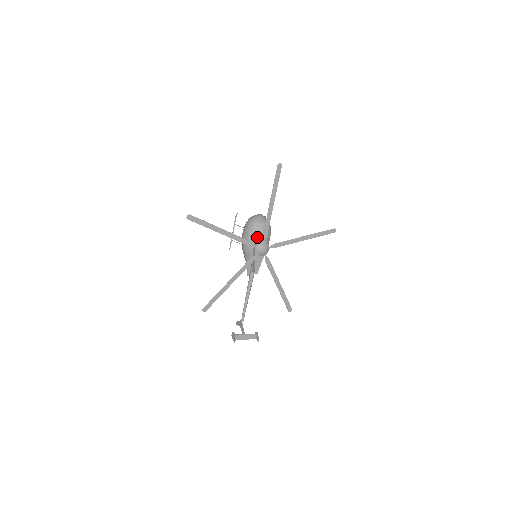
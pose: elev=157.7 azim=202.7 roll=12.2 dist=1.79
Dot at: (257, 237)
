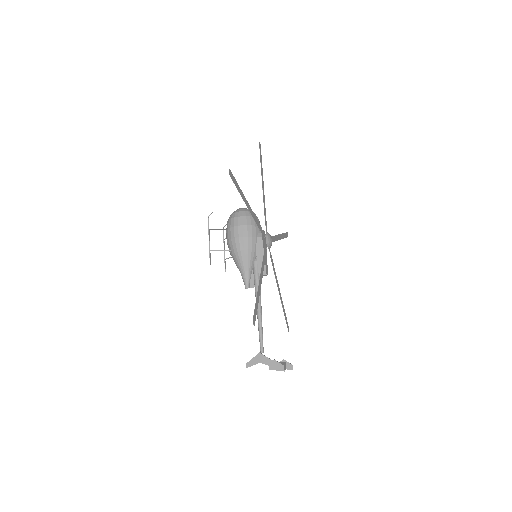
Dot at: (257, 227)
